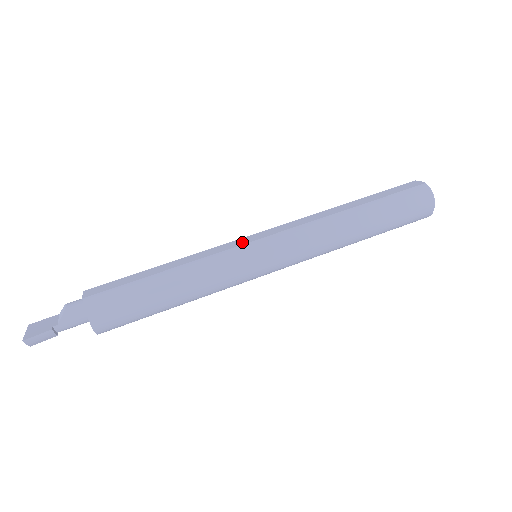
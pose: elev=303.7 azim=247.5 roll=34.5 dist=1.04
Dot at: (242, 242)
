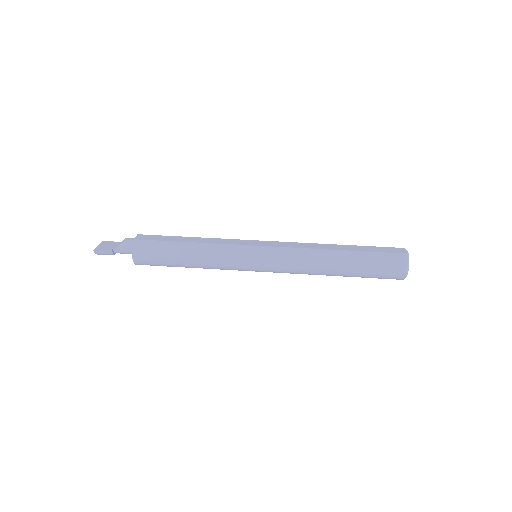
Dot at: (248, 243)
